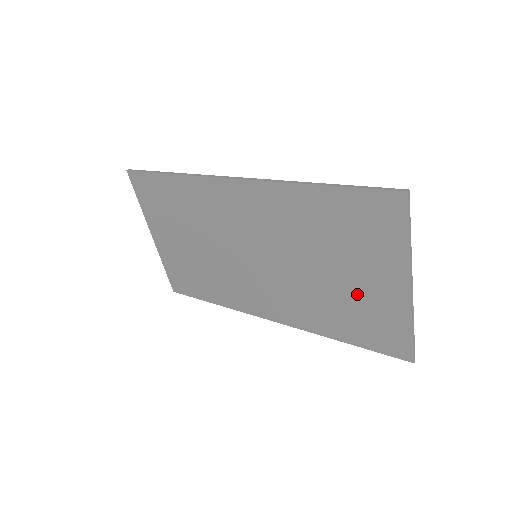
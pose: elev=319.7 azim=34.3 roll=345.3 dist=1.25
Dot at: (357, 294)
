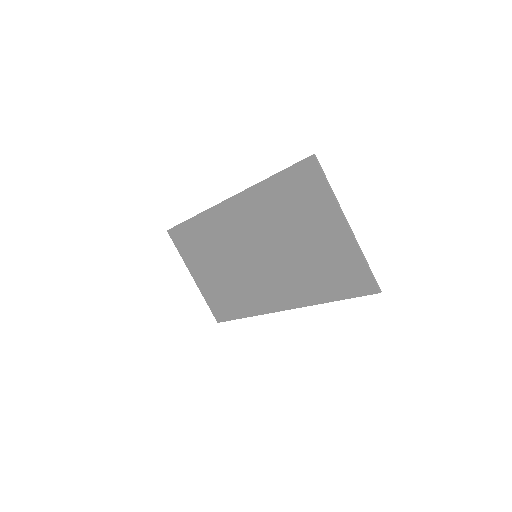
Dot at: (322, 251)
